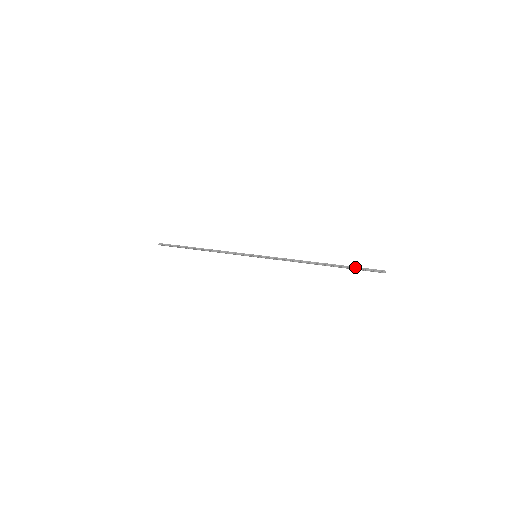
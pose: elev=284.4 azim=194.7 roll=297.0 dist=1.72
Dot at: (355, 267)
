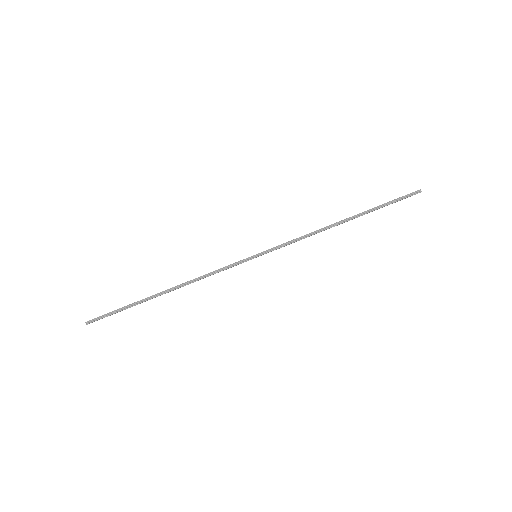
Dot at: (387, 203)
